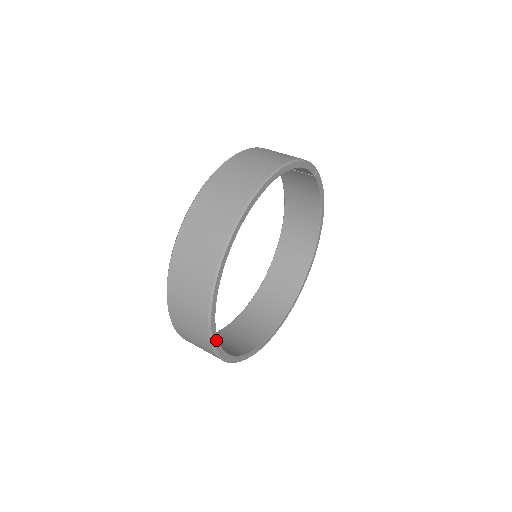
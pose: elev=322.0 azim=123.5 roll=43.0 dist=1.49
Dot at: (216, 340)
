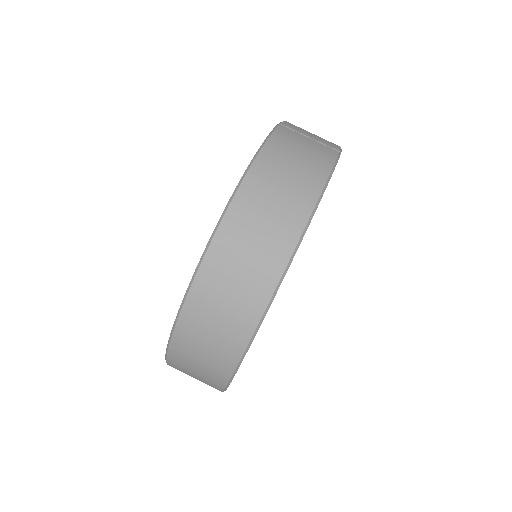
Dot at: occluded
